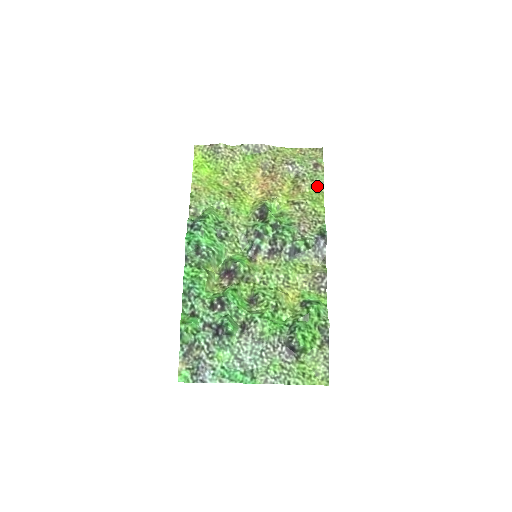
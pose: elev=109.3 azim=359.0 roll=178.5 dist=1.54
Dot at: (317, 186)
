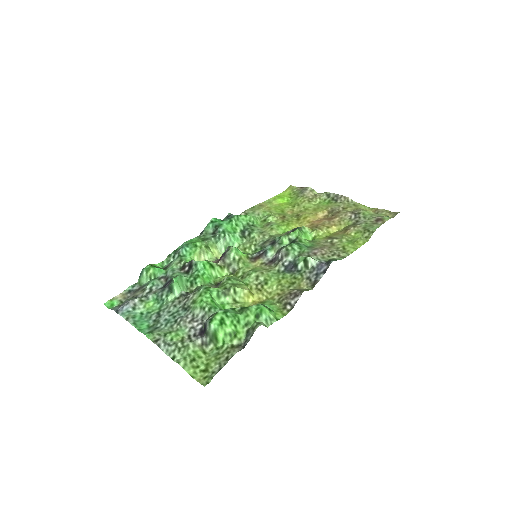
Dot at: (365, 234)
